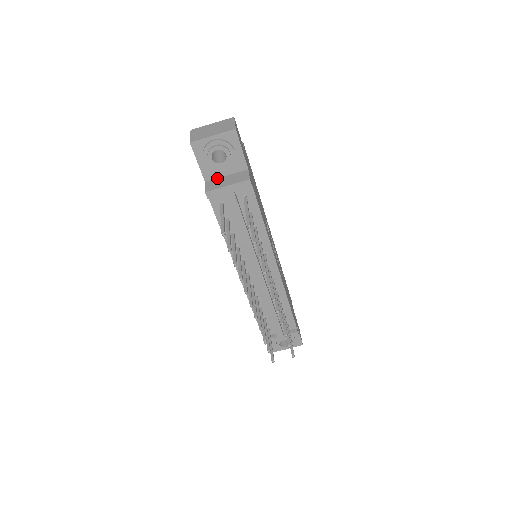
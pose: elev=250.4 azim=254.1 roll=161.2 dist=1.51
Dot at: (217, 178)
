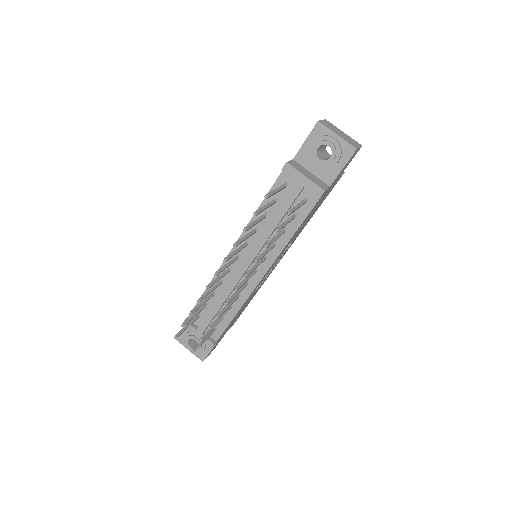
Dot at: (303, 167)
